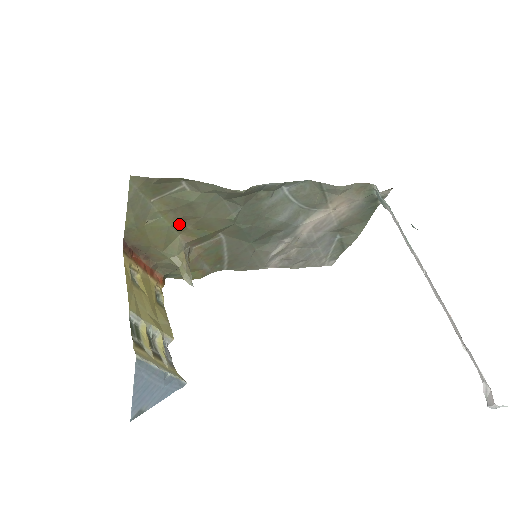
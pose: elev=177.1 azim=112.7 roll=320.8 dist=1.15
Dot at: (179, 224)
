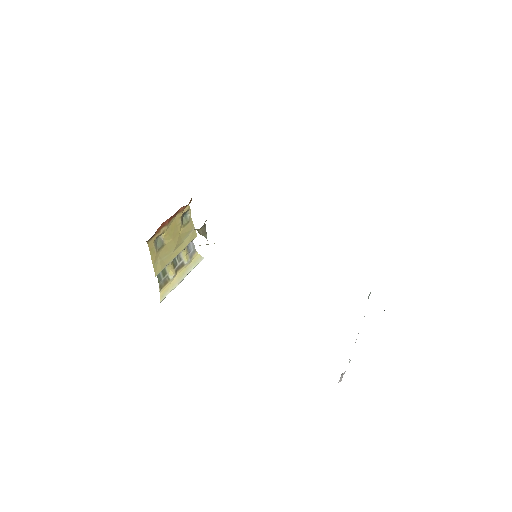
Dot at: occluded
